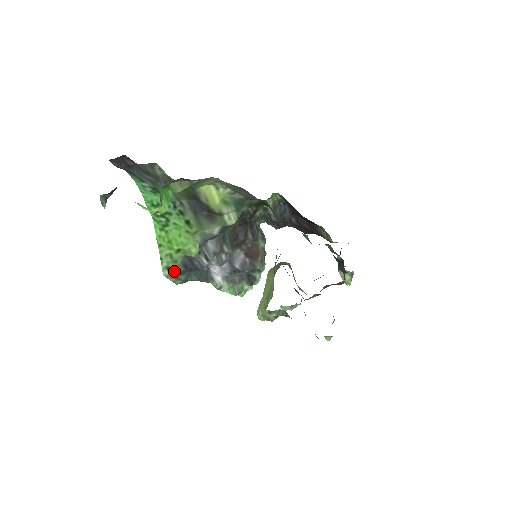
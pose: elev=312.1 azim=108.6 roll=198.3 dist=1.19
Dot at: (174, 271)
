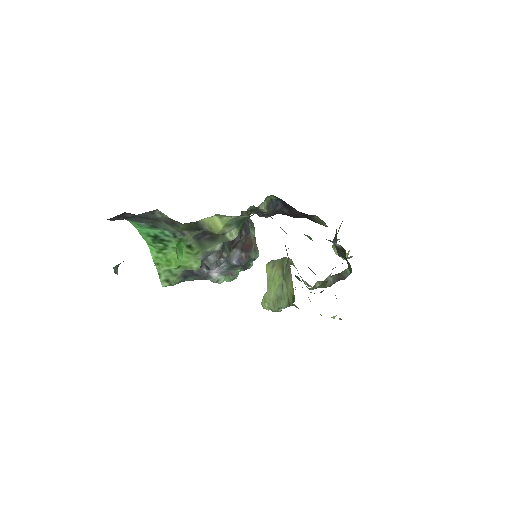
Dot at: (174, 282)
